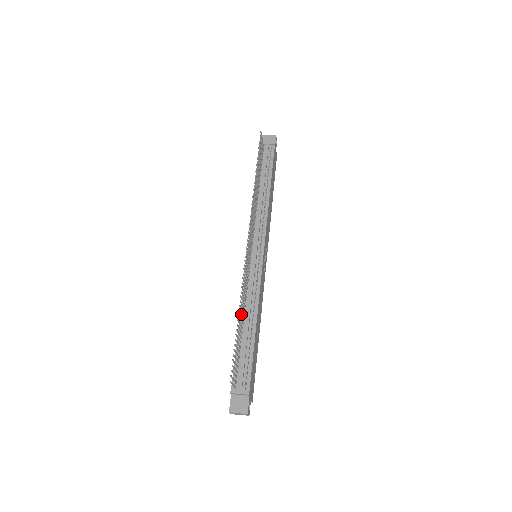
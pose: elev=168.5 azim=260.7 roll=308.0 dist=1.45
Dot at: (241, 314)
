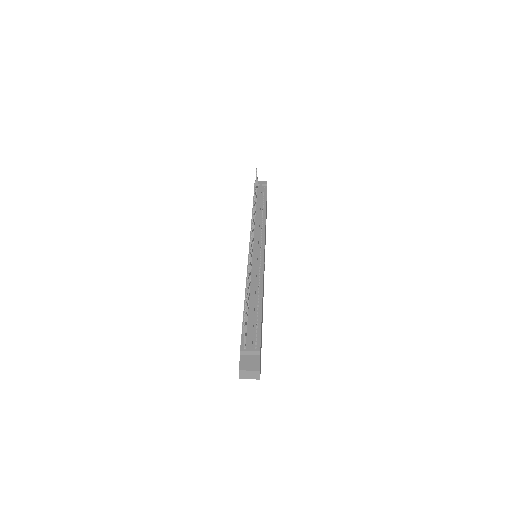
Dot at: occluded
